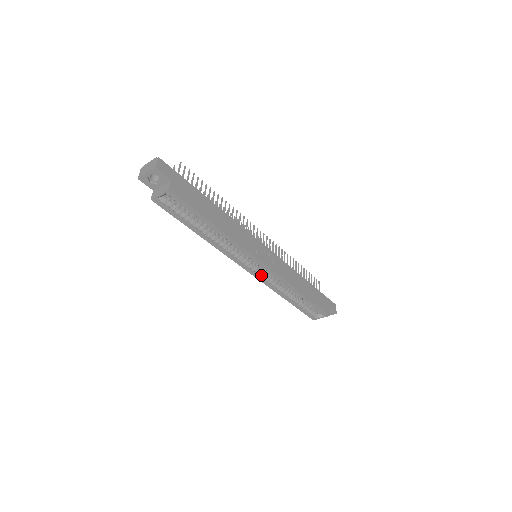
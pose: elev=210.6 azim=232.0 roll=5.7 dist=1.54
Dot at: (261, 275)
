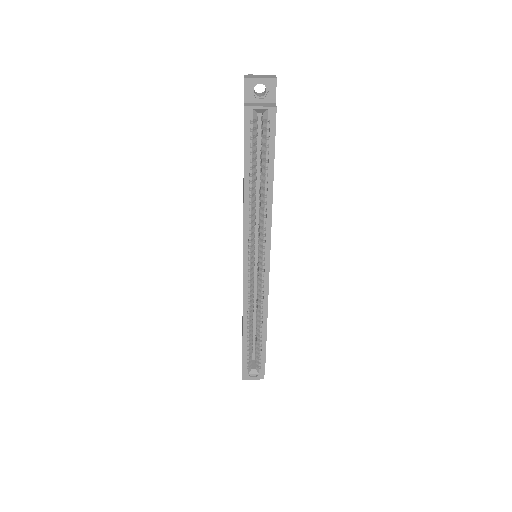
Dot at: (250, 280)
